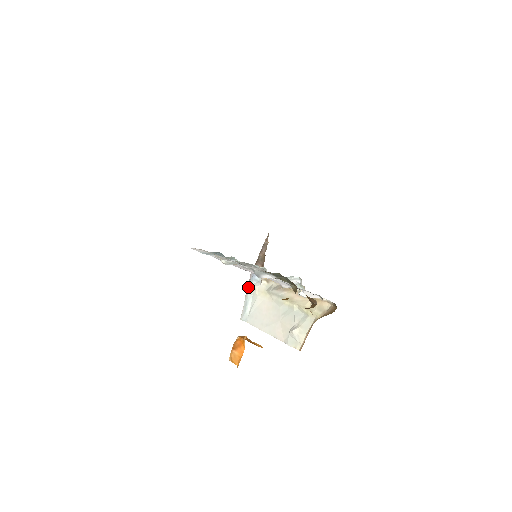
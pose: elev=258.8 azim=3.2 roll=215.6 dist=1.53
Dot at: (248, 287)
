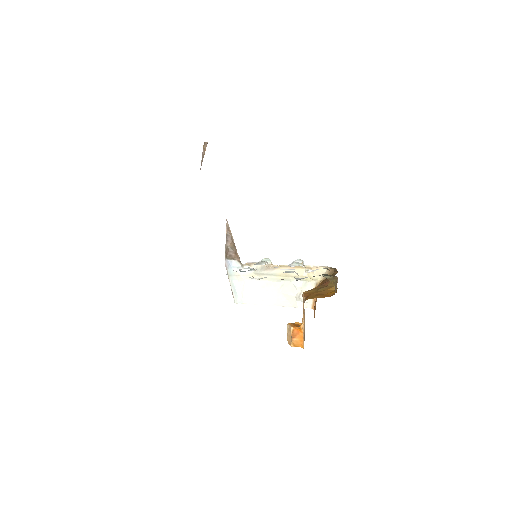
Dot at: (229, 275)
